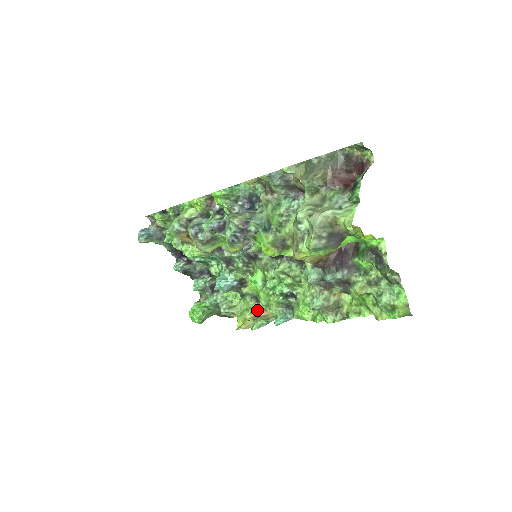
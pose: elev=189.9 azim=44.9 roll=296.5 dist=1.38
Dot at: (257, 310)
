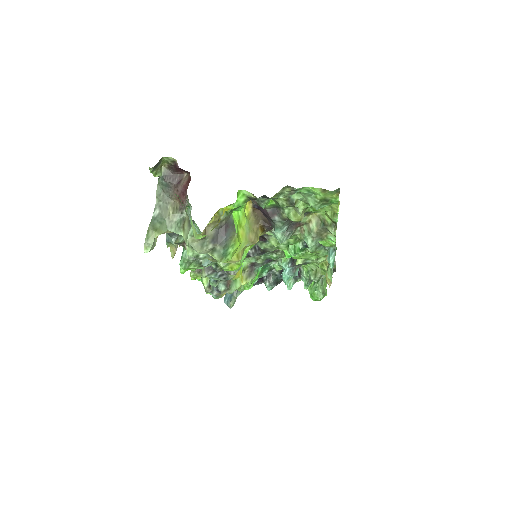
Dot at: (324, 260)
